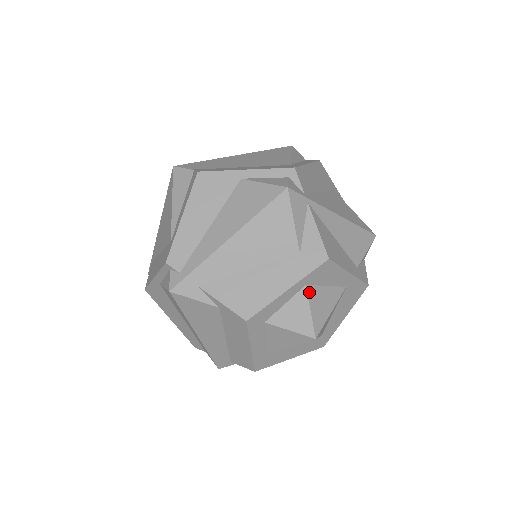
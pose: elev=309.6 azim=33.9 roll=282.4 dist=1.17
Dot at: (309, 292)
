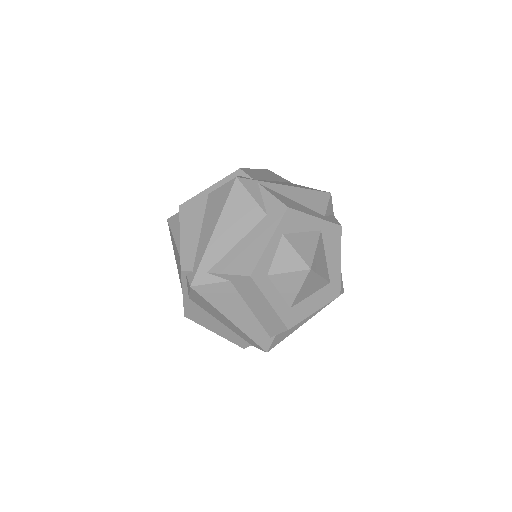
Dot at: (288, 238)
